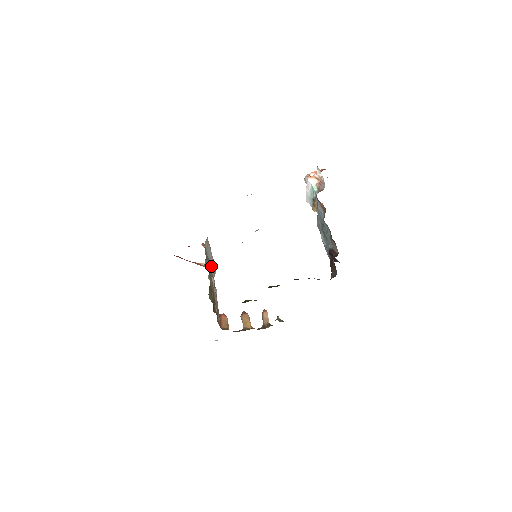
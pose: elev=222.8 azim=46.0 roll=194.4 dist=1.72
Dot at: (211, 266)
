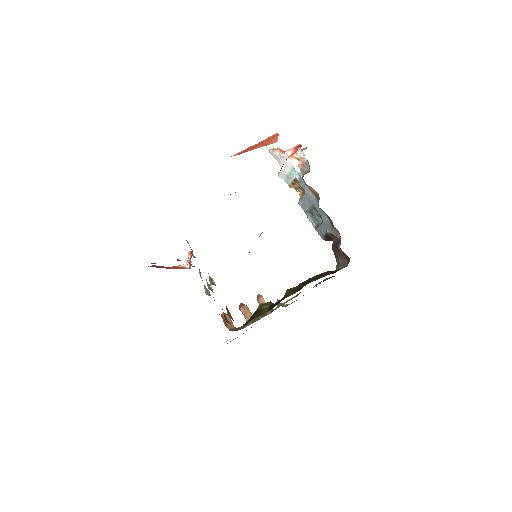
Dot at: occluded
